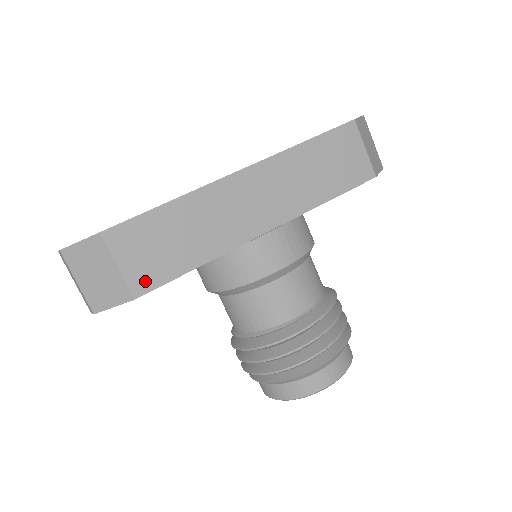
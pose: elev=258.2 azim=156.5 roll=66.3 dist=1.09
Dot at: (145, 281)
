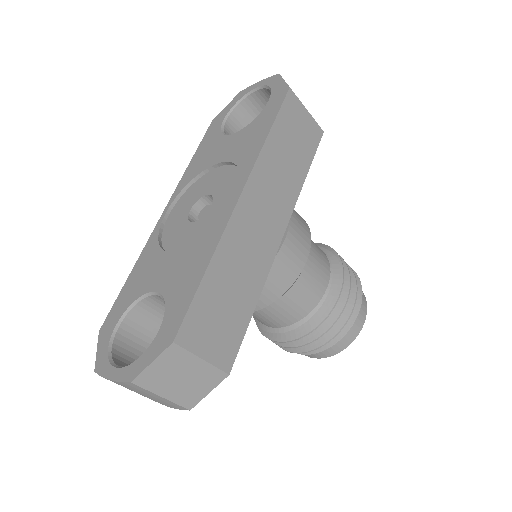
Dot at: (228, 353)
